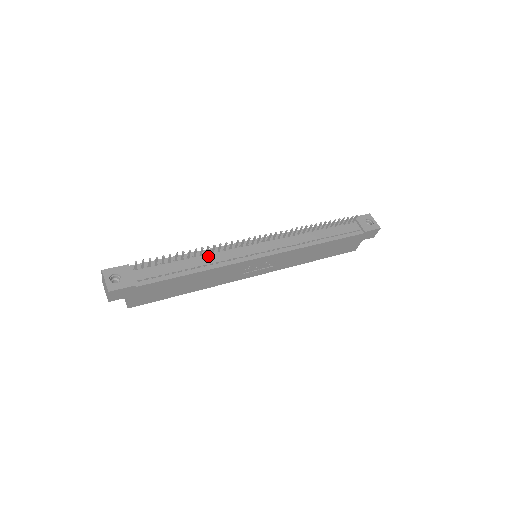
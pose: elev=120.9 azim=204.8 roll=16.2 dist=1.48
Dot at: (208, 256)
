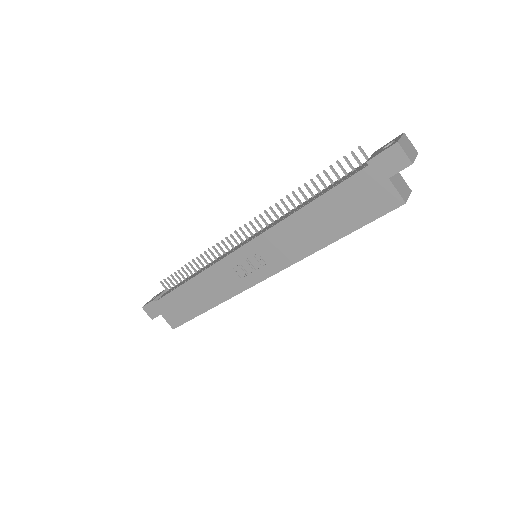
Dot at: occluded
